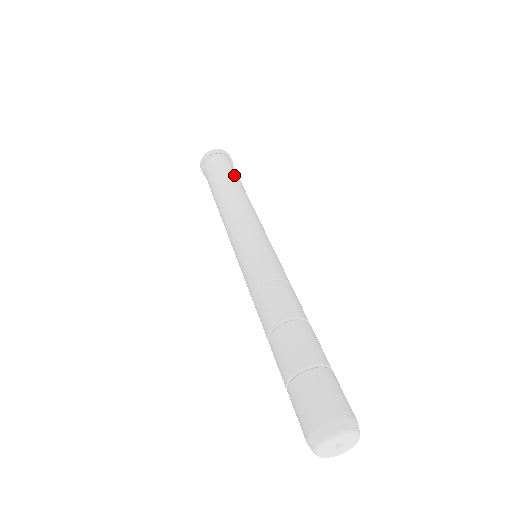
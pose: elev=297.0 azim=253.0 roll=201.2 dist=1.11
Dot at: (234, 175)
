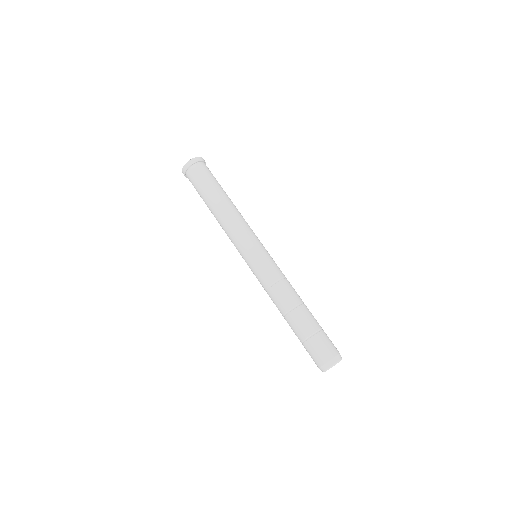
Dot at: (217, 185)
